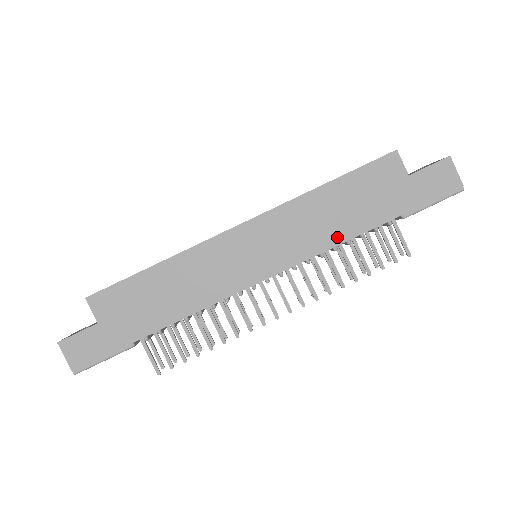
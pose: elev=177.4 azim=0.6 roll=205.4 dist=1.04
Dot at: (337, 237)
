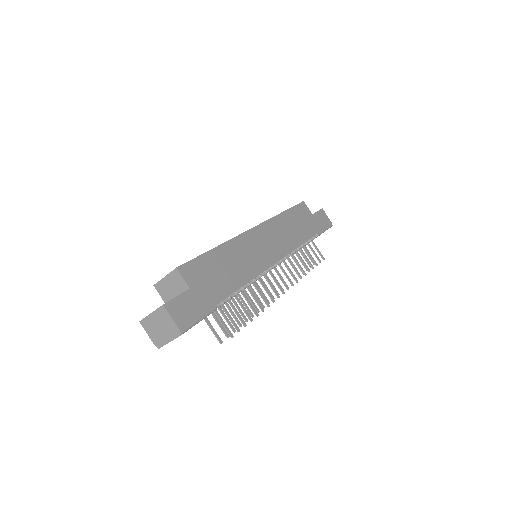
Dot at: (298, 241)
